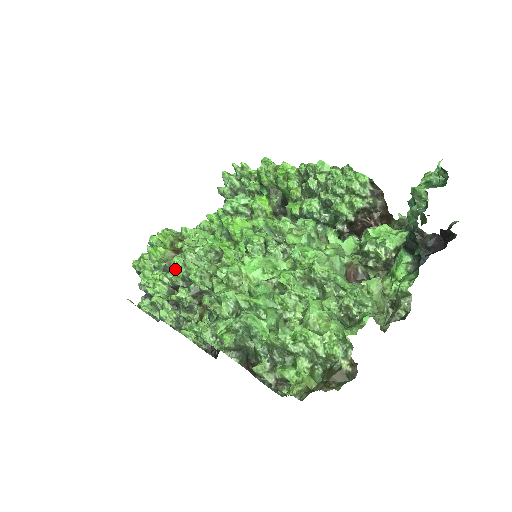
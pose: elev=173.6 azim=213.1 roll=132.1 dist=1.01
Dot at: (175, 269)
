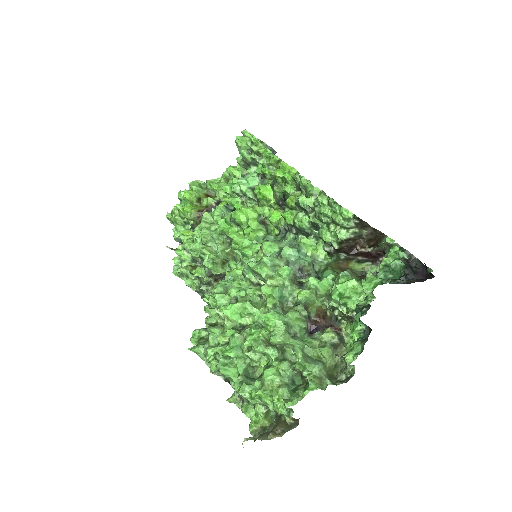
Dot at: (194, 246)
